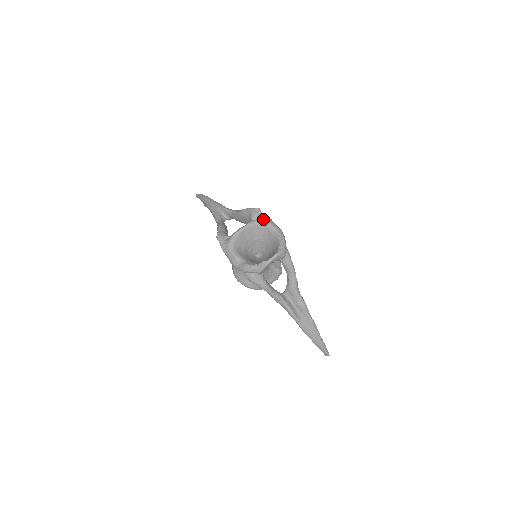
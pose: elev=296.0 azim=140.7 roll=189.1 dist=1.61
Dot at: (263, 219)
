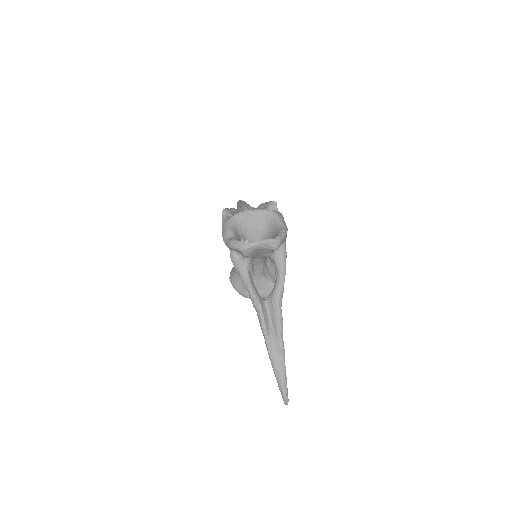
Dot at: (274, 211)
